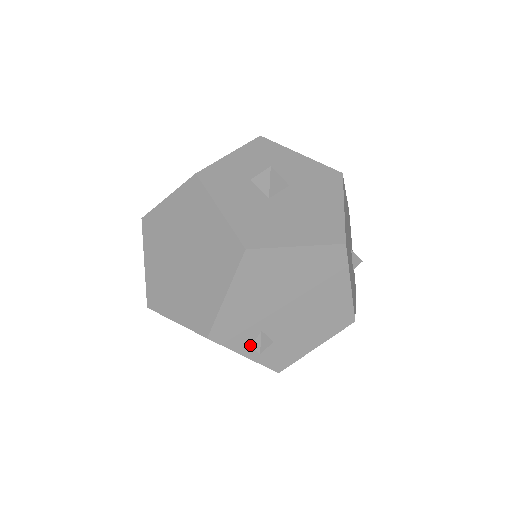
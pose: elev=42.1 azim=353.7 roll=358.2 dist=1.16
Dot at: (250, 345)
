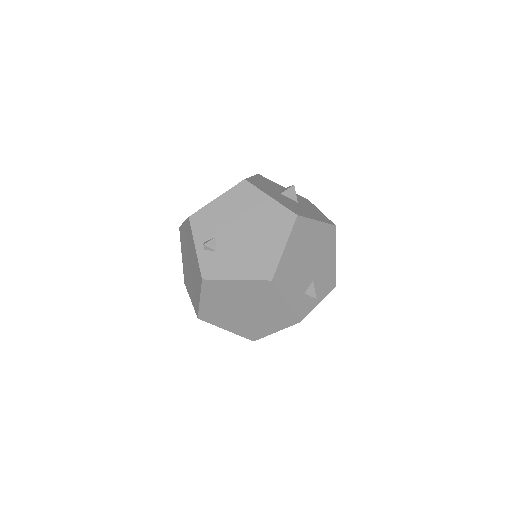
Dot at: (204, 241)
